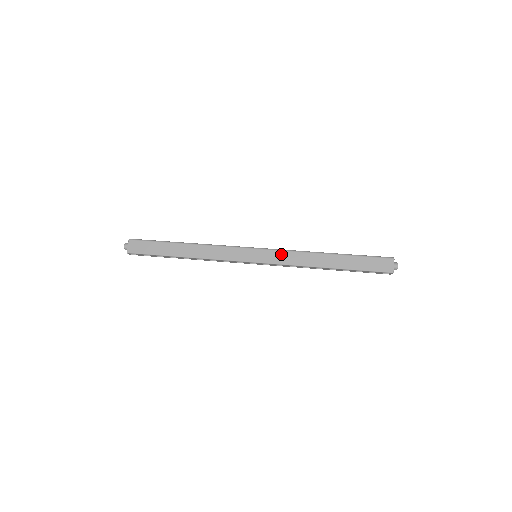
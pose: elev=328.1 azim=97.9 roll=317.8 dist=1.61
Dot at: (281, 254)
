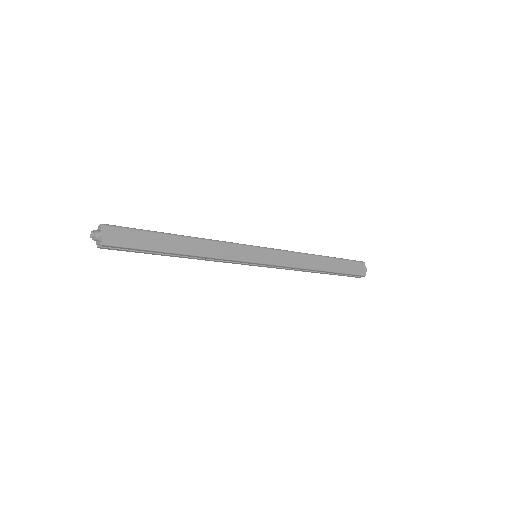
Dot at: (283, 255)
